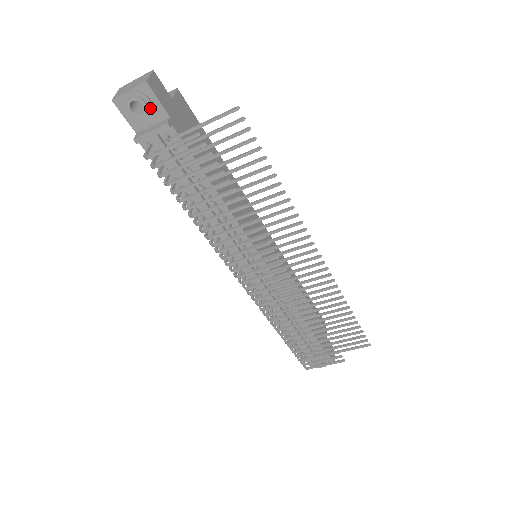
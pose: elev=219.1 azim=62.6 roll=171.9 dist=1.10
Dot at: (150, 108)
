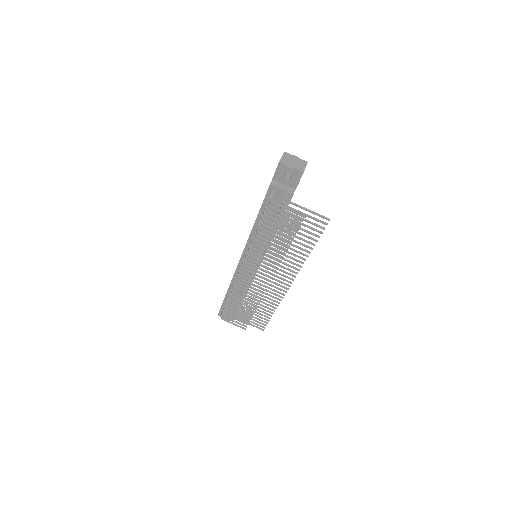
Dot at: (292, 181)
